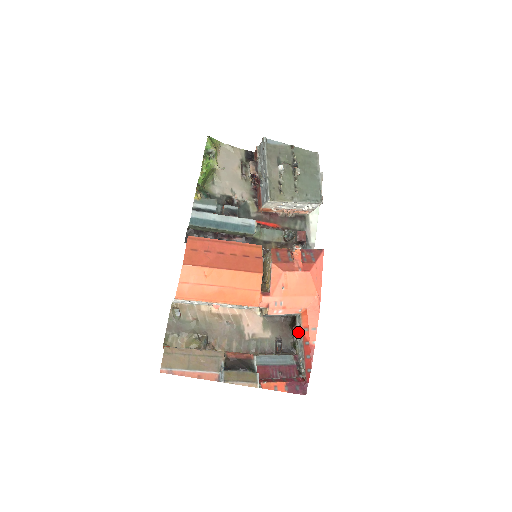
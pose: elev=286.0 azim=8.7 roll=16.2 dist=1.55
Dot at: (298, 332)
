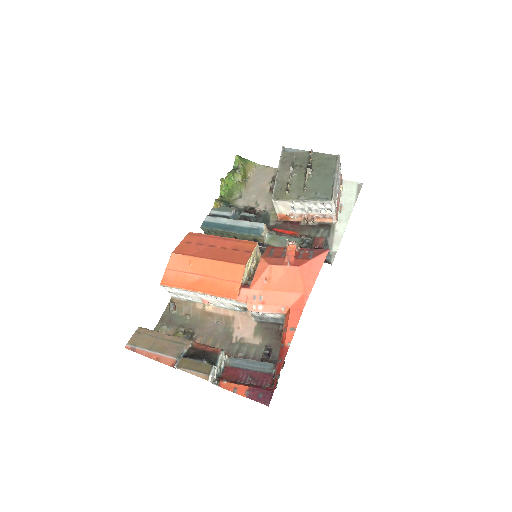
Dot at: occluded
